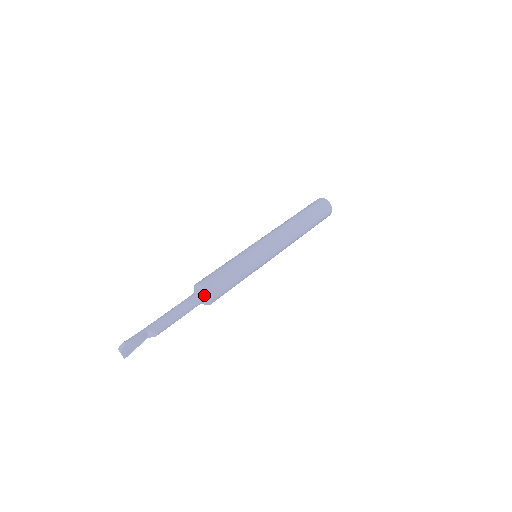
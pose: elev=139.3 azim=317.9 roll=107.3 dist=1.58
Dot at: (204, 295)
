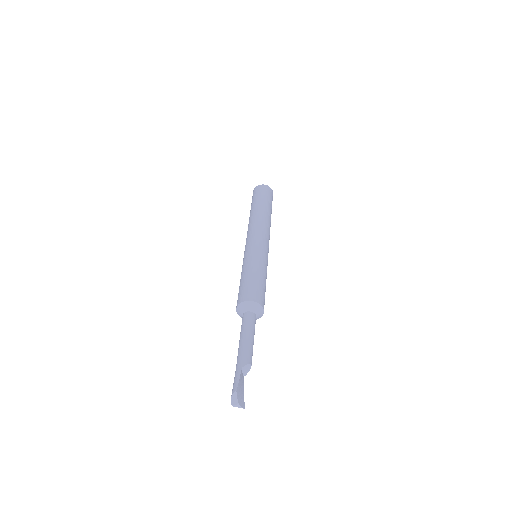
Dot at: (255, 308)
